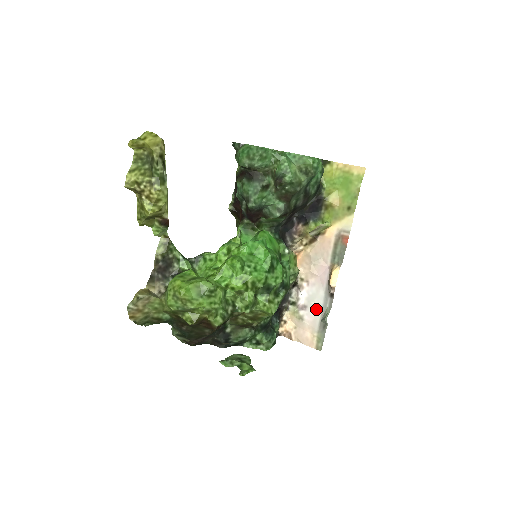
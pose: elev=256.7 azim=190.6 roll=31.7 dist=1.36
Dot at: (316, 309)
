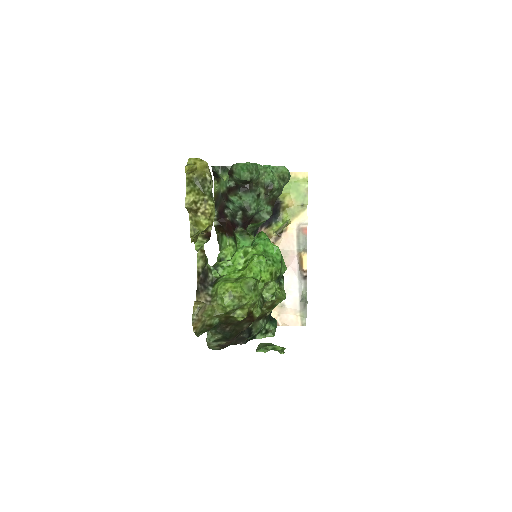
Dot at: (294, 293)
